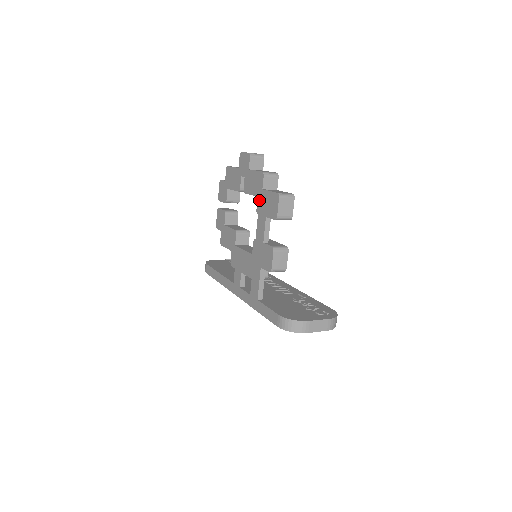
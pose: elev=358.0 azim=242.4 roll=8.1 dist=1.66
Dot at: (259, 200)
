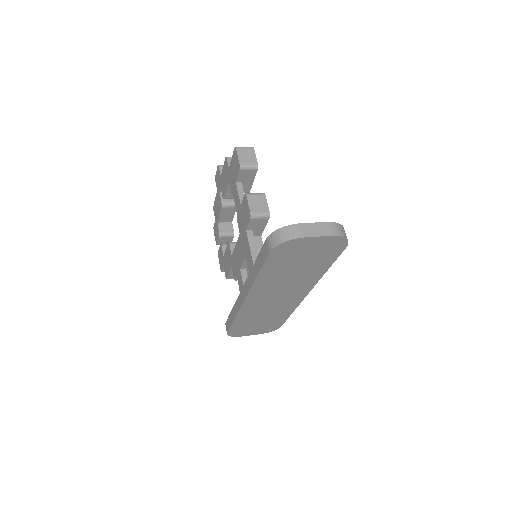
Dot at: (230, 181)
